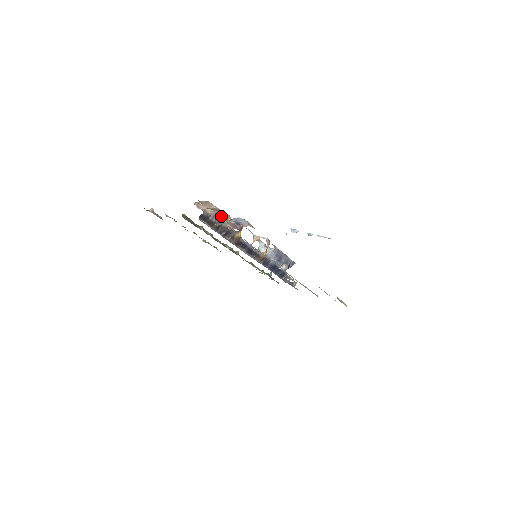
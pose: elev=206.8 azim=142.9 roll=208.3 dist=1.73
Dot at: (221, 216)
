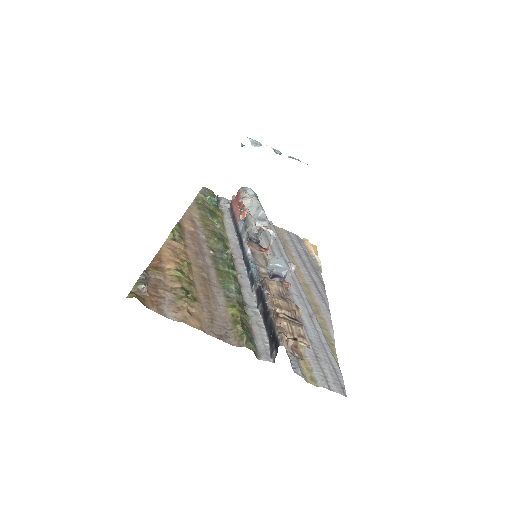
Dot at: occluded
